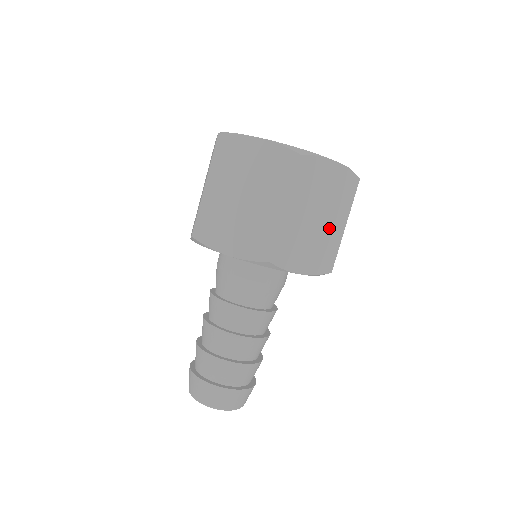
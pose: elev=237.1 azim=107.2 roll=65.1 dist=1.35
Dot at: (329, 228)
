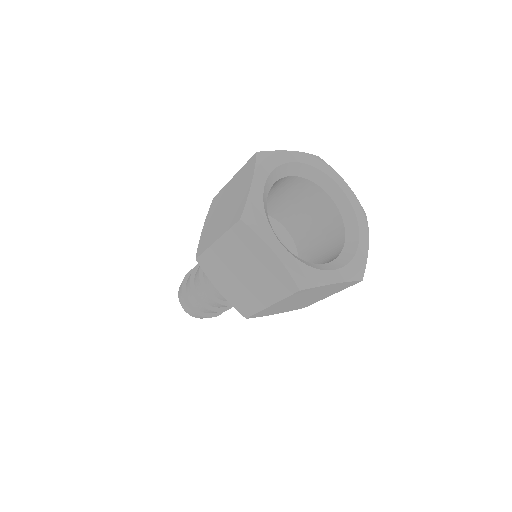
Dot at: (313, 299)
